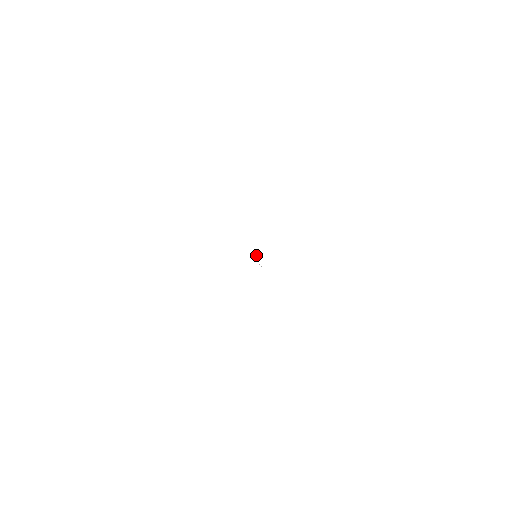
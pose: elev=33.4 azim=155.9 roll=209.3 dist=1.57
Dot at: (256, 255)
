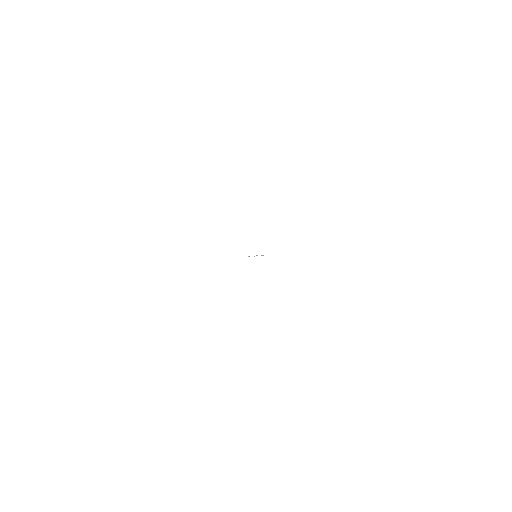
Dot at: occluded
